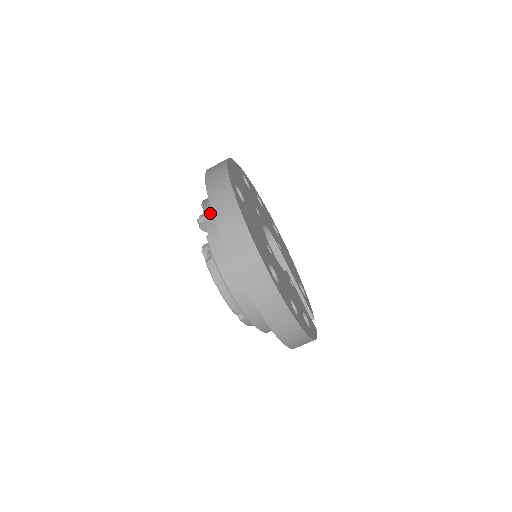
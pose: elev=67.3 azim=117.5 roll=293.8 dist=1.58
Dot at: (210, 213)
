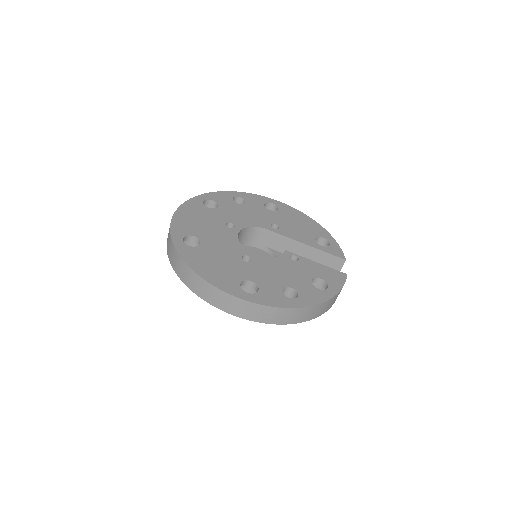
Dot at: occluded
